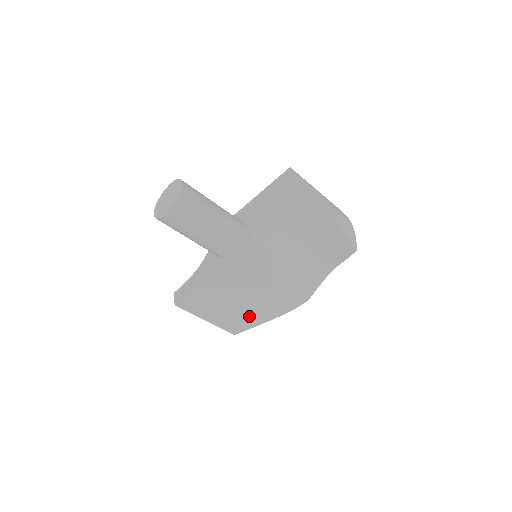
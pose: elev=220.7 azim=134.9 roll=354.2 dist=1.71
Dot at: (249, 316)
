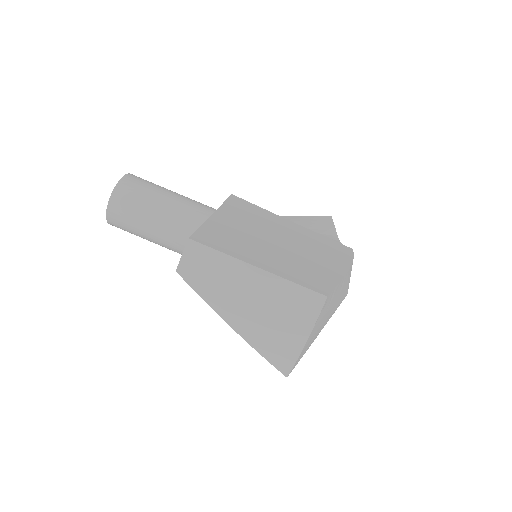
Dot at: (312, 265)
